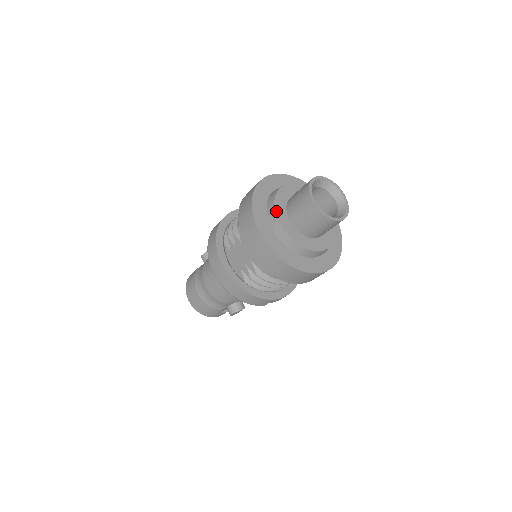
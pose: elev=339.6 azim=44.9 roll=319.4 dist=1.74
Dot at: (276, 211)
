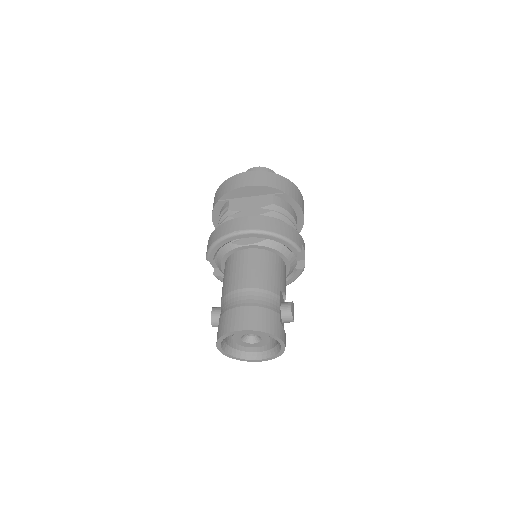
Dot at: occluded
